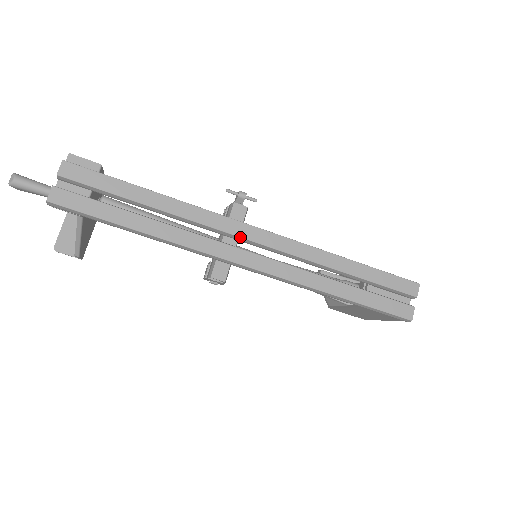
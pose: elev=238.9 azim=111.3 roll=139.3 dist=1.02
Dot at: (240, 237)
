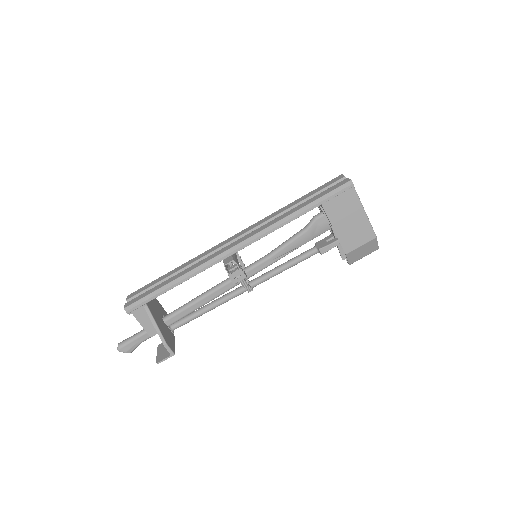
Dot at: (227, 243)
